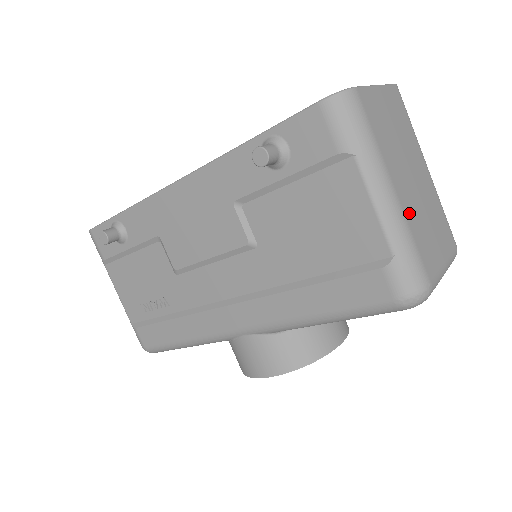
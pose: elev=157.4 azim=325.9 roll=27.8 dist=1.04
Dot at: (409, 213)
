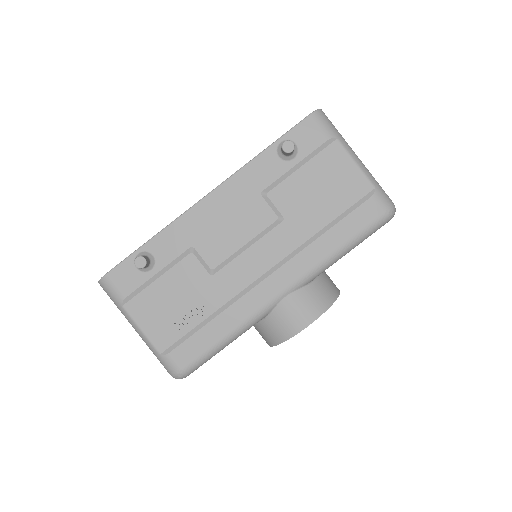
Dot at: occluded
